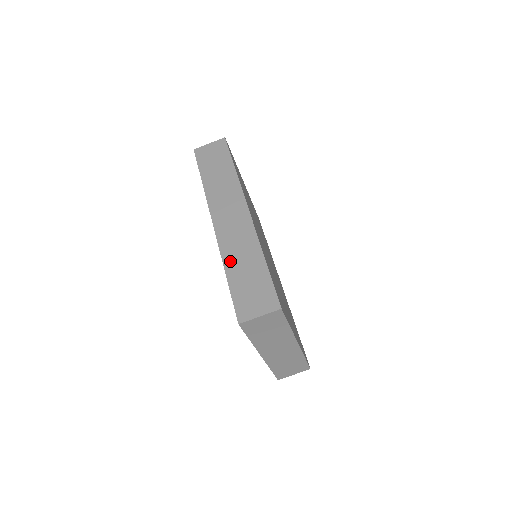
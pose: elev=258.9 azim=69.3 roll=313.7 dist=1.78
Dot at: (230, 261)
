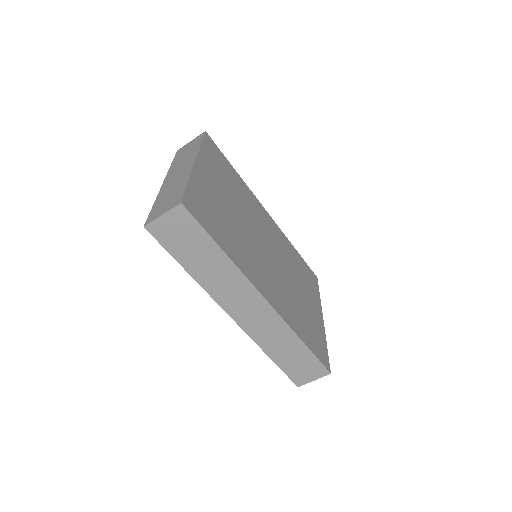
Dot at: (269, 348)
